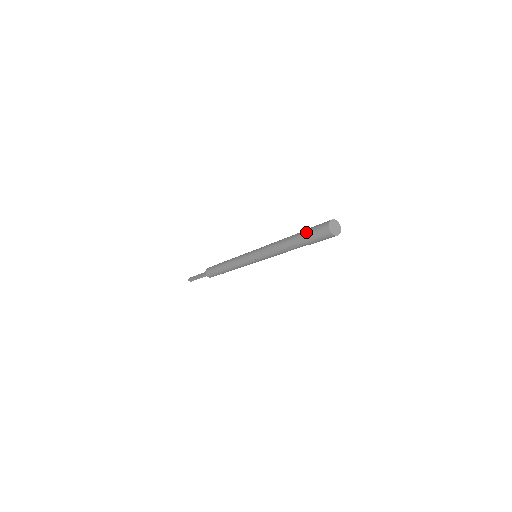
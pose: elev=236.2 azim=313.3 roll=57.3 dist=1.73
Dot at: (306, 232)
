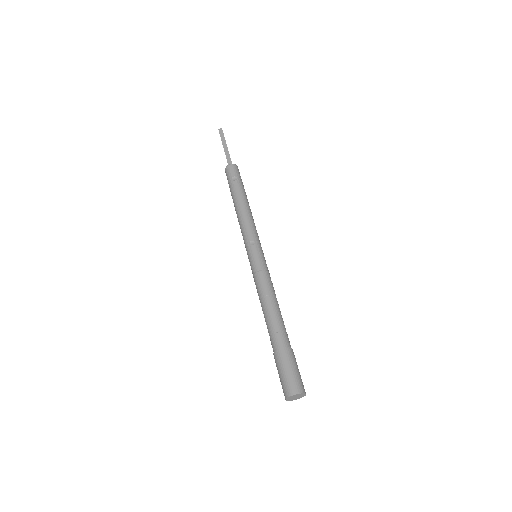
Dot at: (282, 355)
